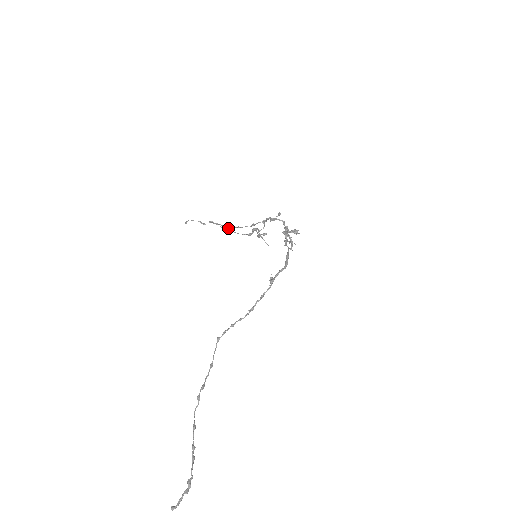
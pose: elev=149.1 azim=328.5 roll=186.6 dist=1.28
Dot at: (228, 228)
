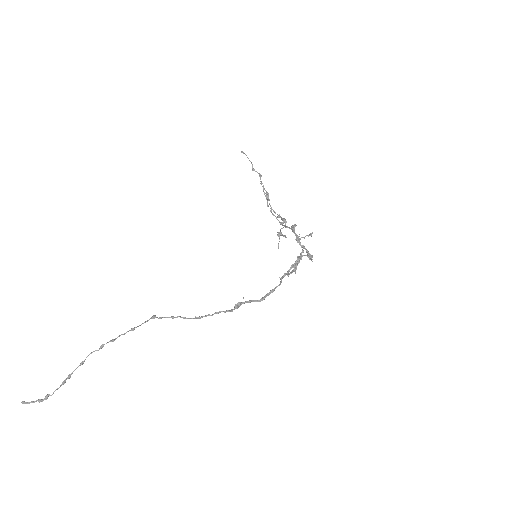
Dot at: (267, 194)
